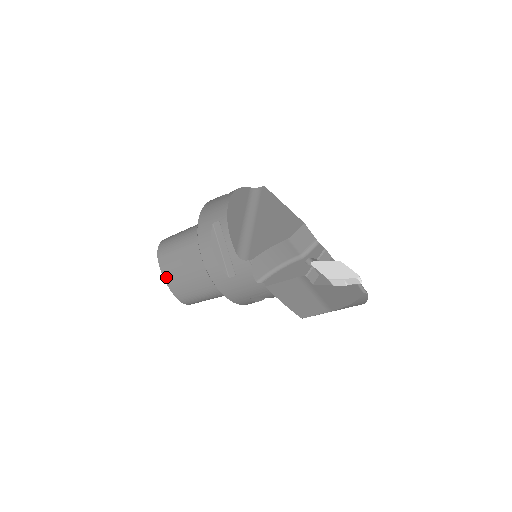
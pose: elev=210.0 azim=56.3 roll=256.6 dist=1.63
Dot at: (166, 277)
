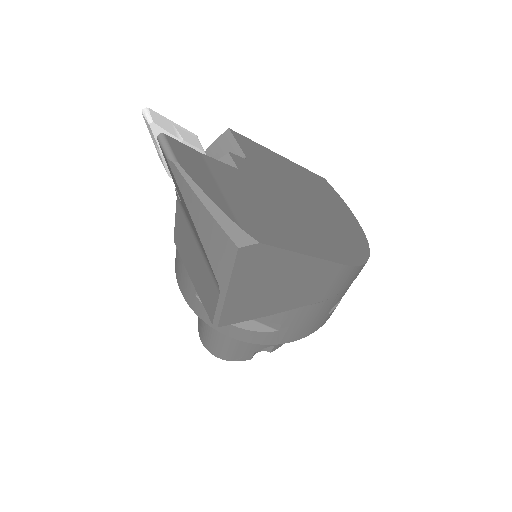
Dot at: occluded
